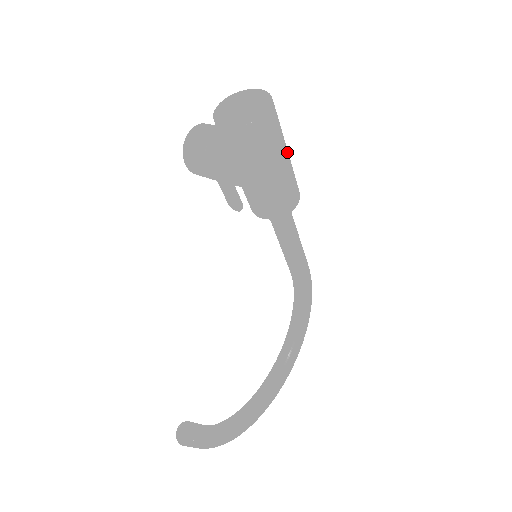
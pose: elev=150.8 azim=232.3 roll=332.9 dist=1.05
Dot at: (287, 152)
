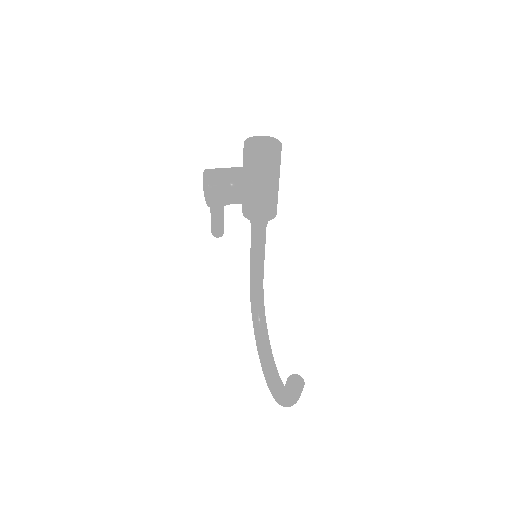
Dot at: occluded
